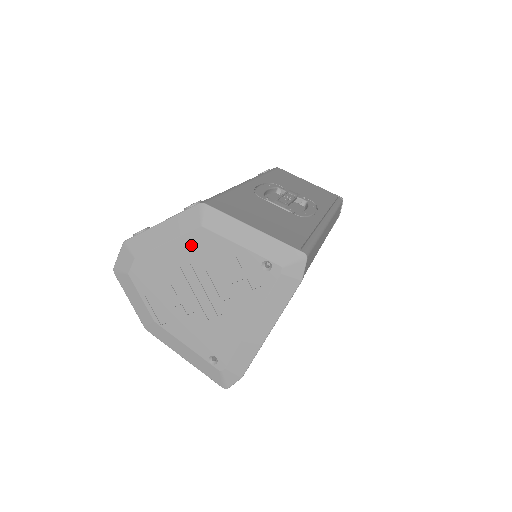
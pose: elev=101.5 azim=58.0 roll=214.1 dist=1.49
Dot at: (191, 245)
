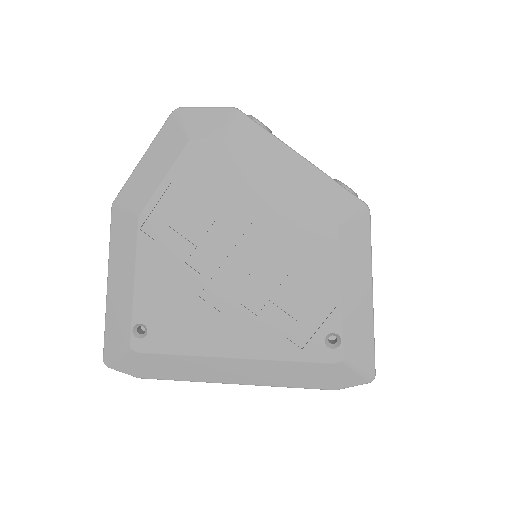
Dot at: (300, 222)
